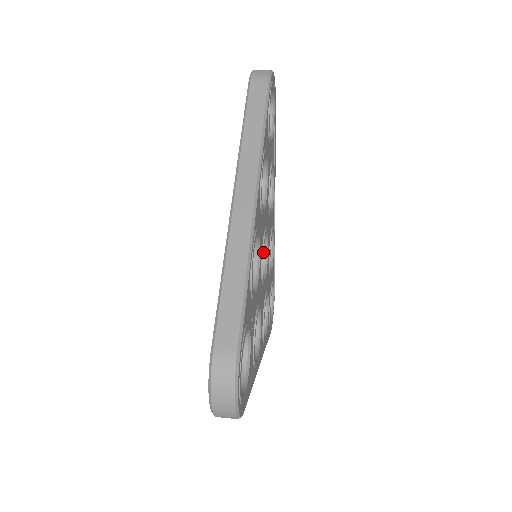
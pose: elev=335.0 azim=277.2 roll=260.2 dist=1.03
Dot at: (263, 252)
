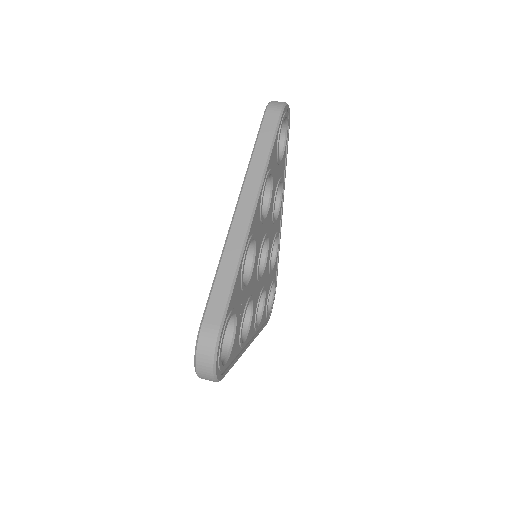
Dot at: (260, 253)
